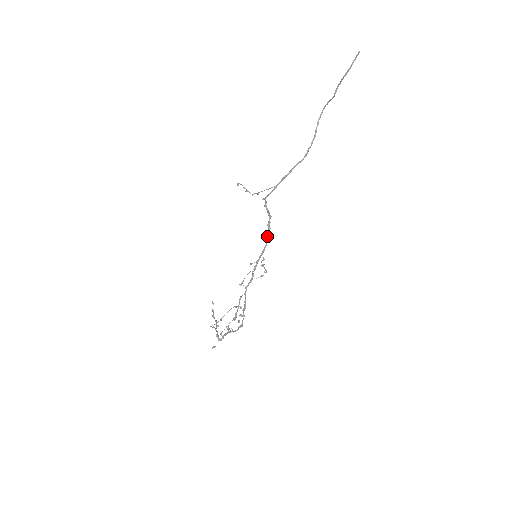
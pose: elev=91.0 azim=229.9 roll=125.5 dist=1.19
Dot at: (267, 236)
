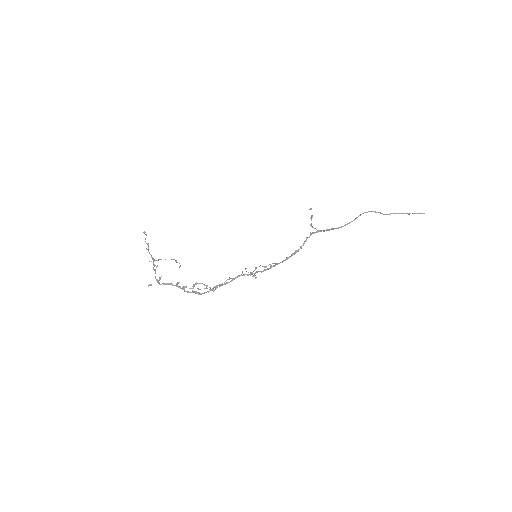
Dot at: (288, 257)
